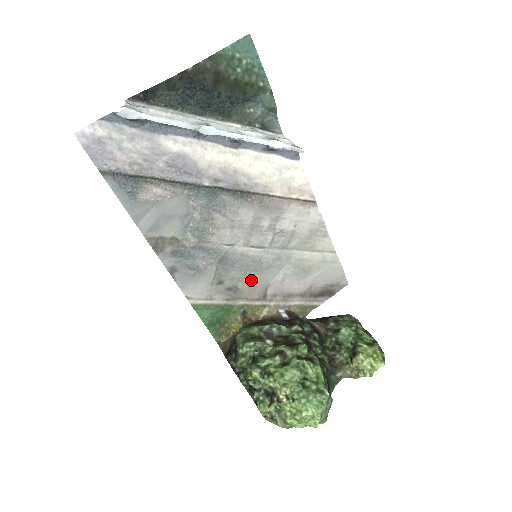
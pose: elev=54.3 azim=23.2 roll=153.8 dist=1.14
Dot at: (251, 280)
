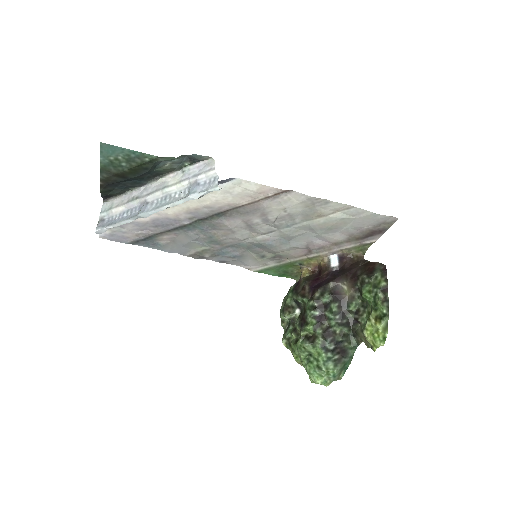
Dot at: (285, 249)
